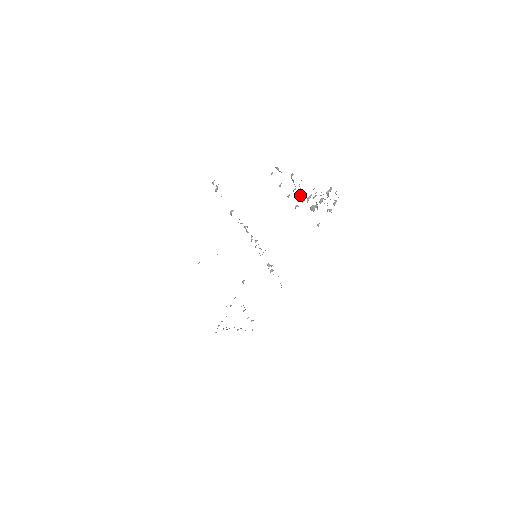
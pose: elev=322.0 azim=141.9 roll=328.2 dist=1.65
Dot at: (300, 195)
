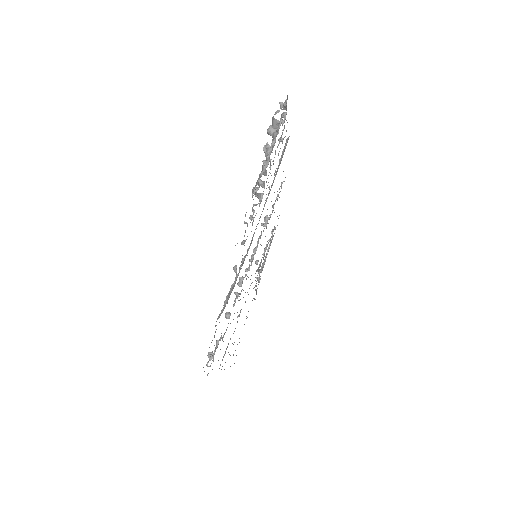
Dot at: (258, 196)
